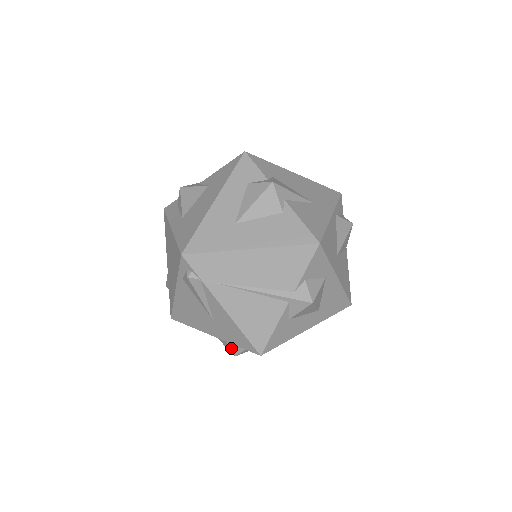
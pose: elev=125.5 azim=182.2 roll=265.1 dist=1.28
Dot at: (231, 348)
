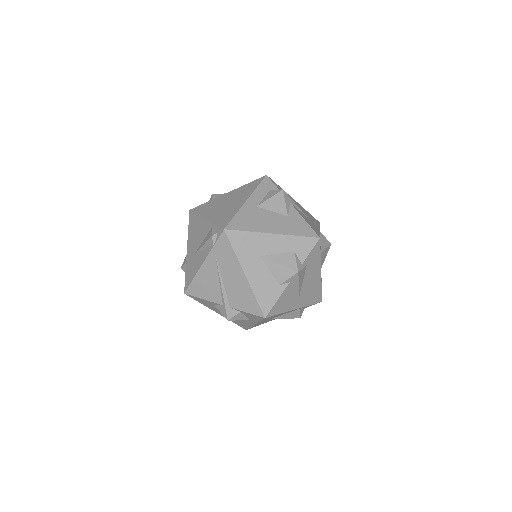
Dot at: (184, 265)
